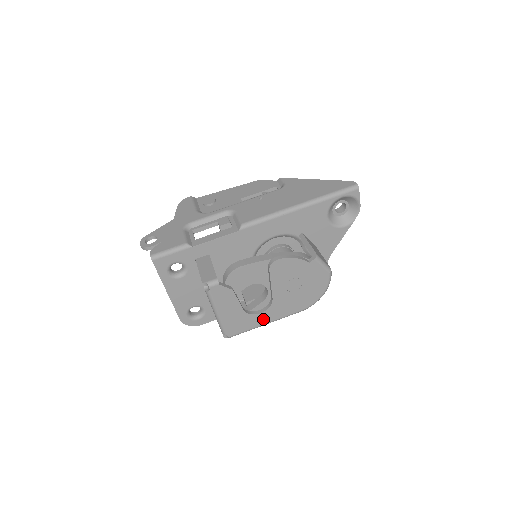
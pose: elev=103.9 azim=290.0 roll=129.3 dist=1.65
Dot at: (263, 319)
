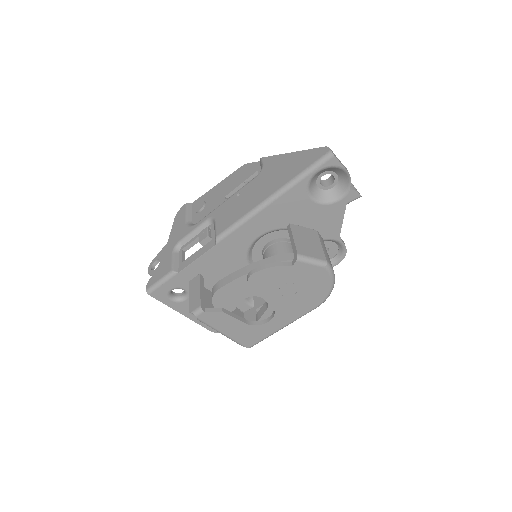
Dot at: (275, 326)
